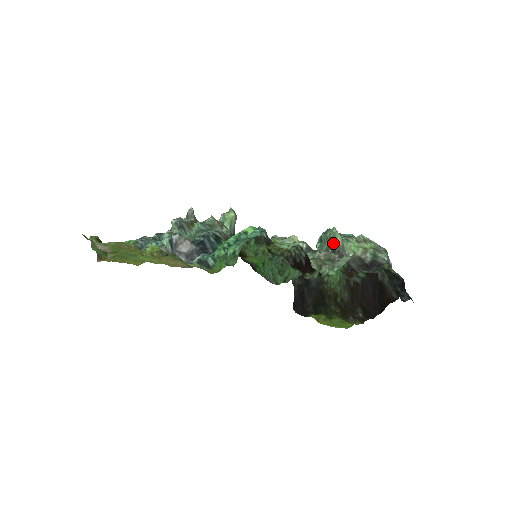
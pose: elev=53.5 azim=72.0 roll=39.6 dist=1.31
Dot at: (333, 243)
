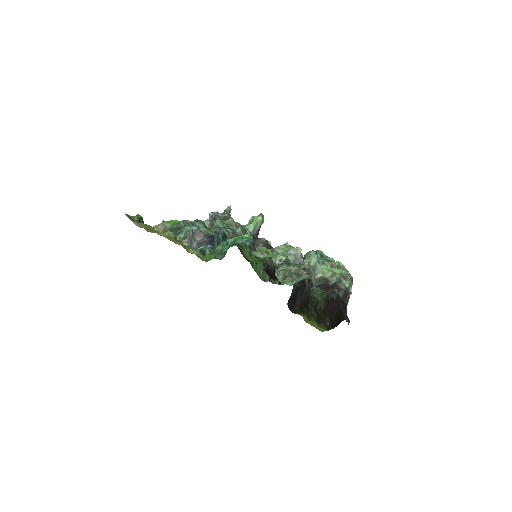
Dot at: (306, 262)
